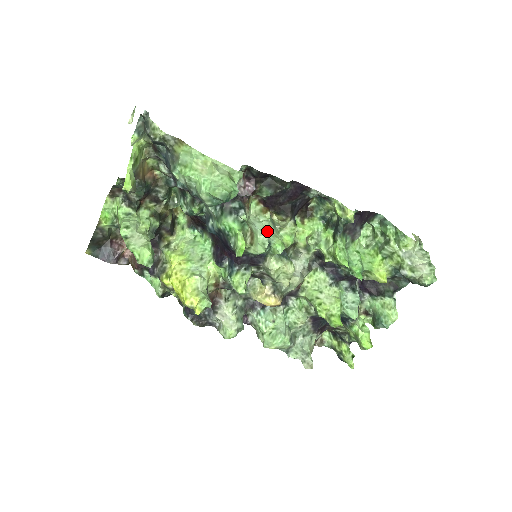
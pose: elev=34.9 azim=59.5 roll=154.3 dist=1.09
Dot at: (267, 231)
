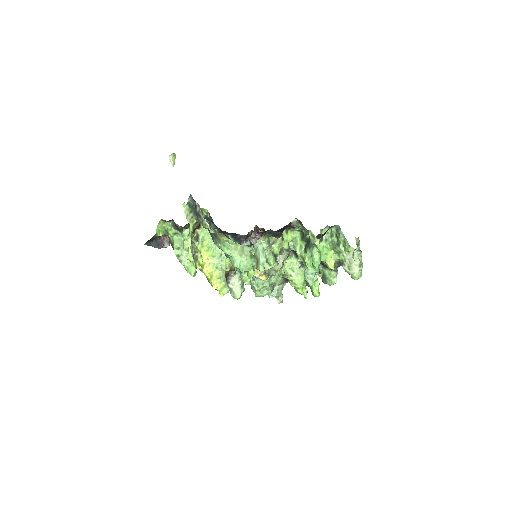
Dot at: (265, 251)
